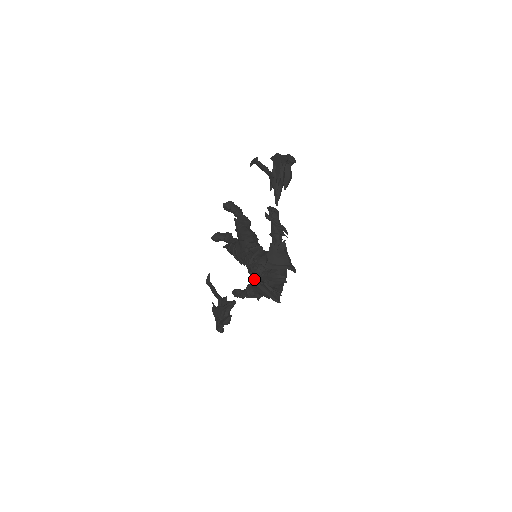
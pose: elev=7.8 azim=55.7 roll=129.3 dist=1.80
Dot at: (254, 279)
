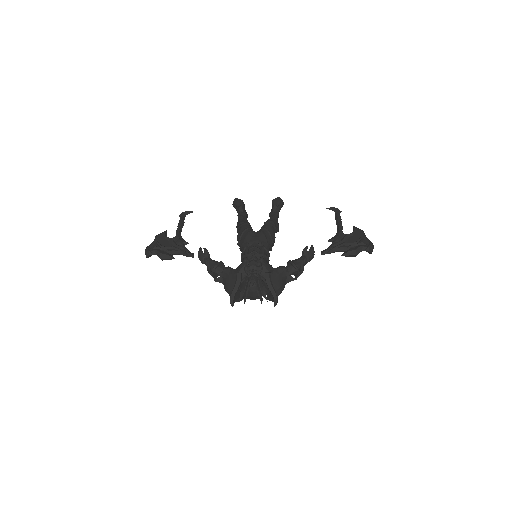
Dot at: (241, 267)
